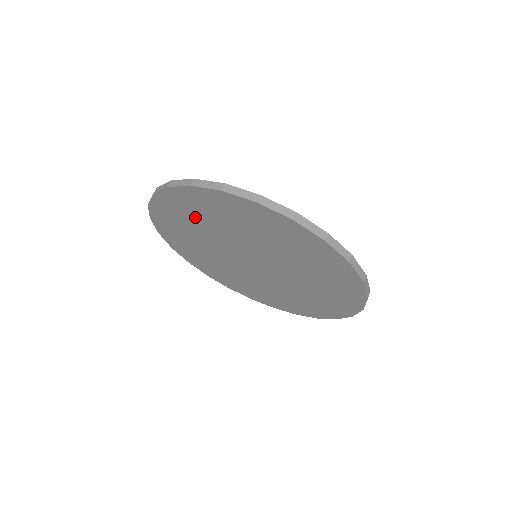
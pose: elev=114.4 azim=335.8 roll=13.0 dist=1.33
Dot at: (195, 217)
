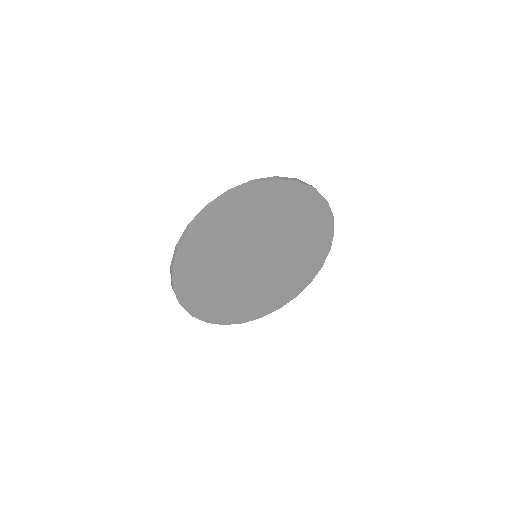
Dot at: (204, 272)
